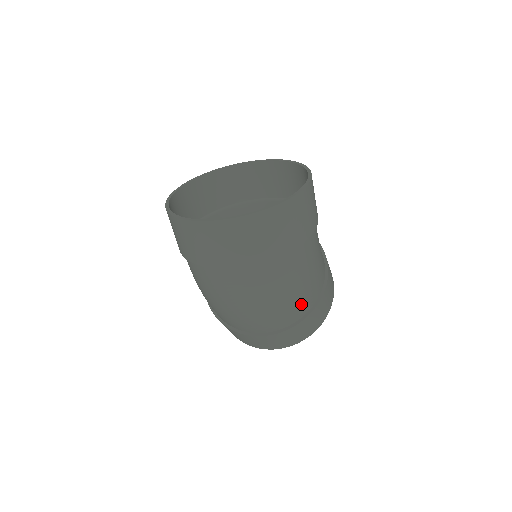
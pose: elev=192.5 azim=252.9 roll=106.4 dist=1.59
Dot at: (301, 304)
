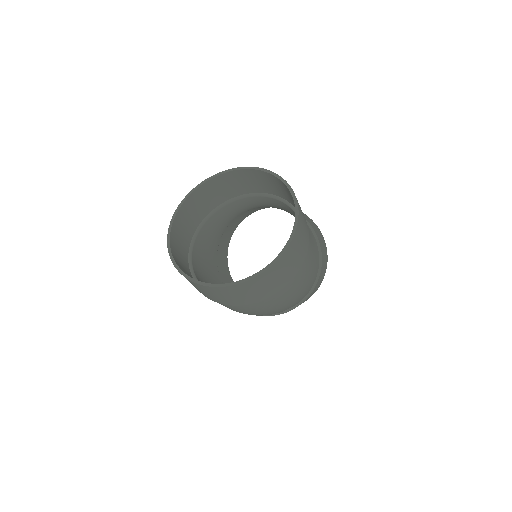
Dot at: (303, 295)
